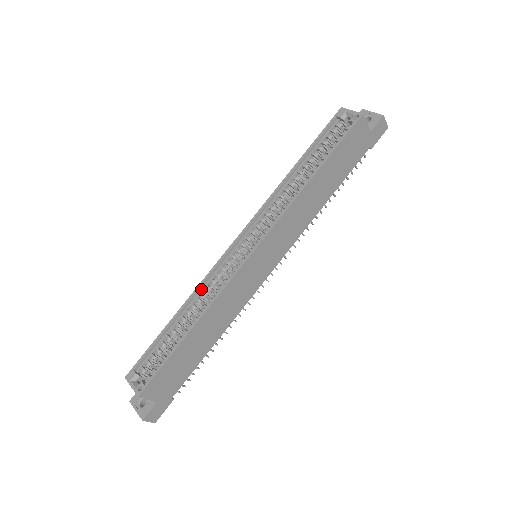
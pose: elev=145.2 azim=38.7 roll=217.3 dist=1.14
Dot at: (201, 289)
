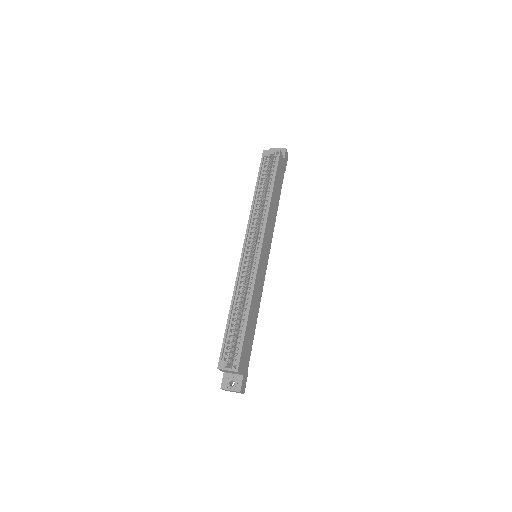
Dot at: (237, 289)
